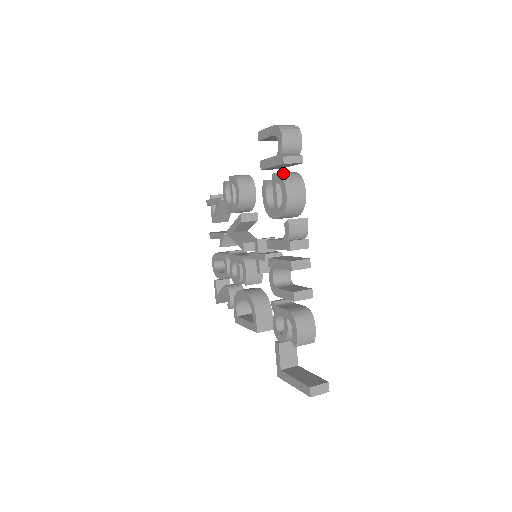
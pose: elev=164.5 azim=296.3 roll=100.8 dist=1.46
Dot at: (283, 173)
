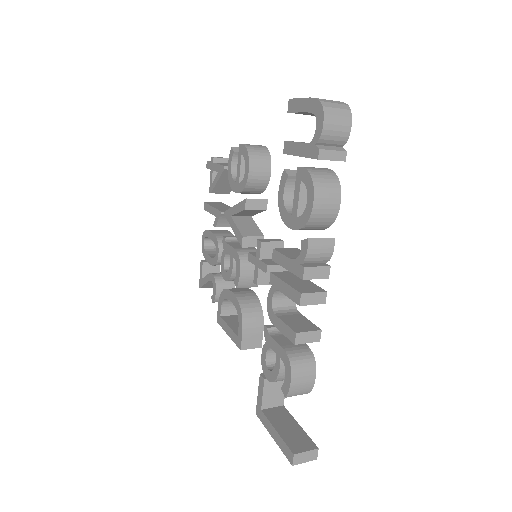
Dot at: (314, 170)
